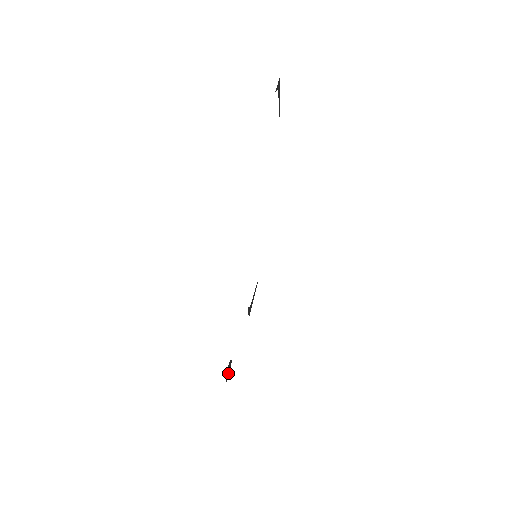
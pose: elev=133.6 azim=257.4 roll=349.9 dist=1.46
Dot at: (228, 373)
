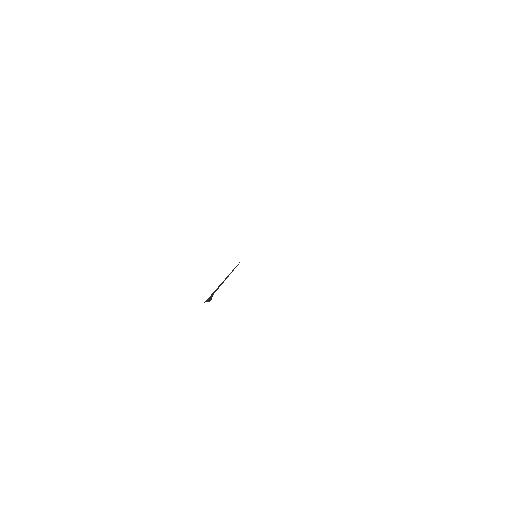
Dot at: occluded
